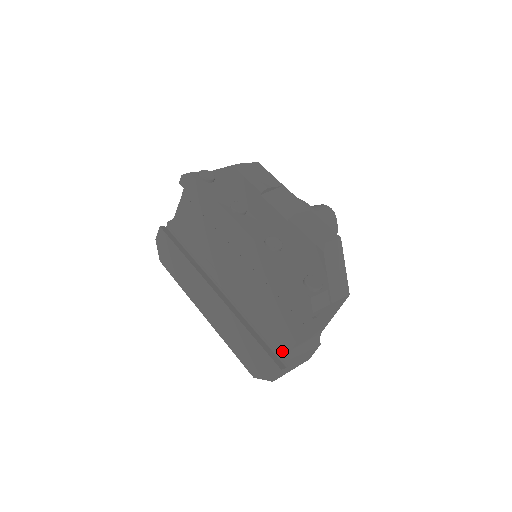
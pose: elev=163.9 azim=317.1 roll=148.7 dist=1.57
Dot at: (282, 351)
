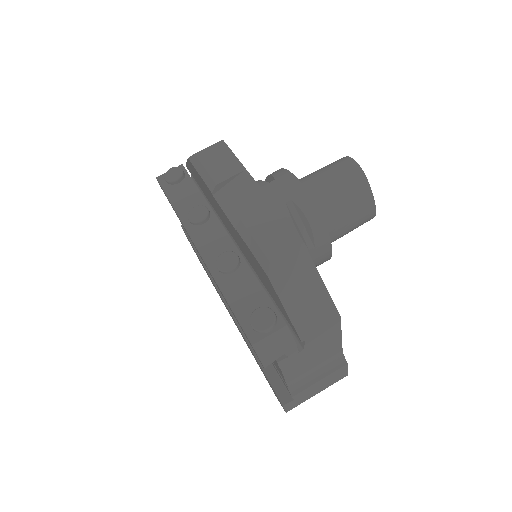
Dot at: (283, 382)
